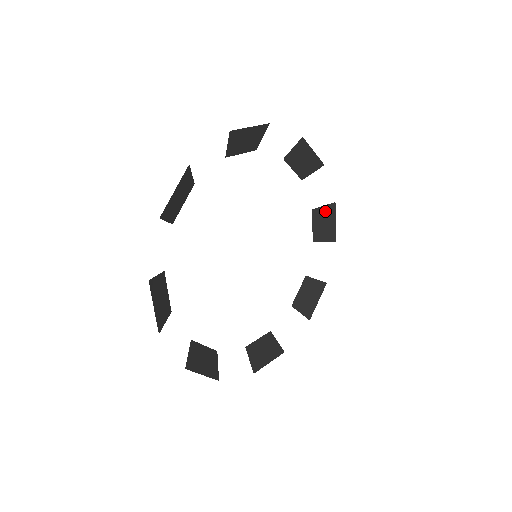
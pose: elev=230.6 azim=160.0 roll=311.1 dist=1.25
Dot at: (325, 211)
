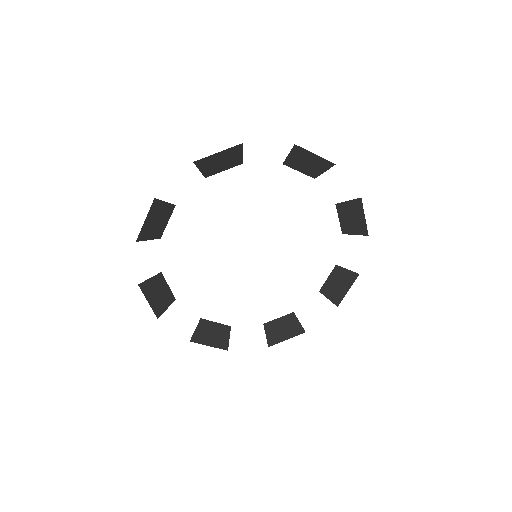
Dot at: (346, 274)
